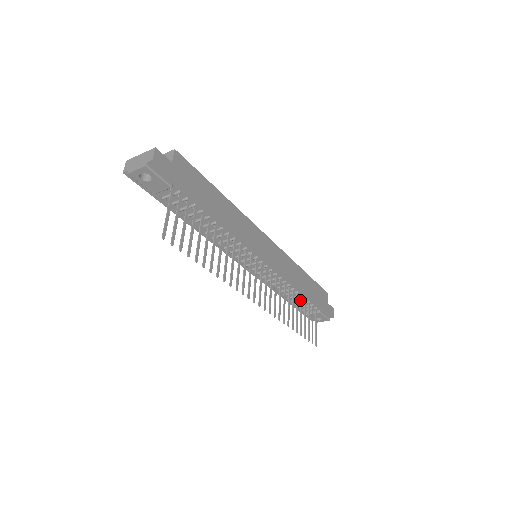
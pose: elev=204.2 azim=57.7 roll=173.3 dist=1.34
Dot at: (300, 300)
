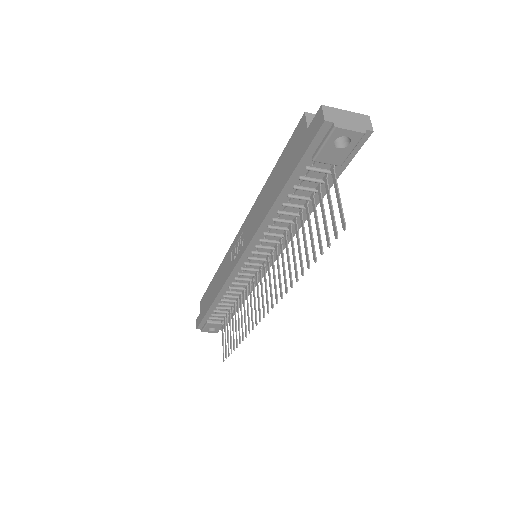
Dot at: (227, 309)
